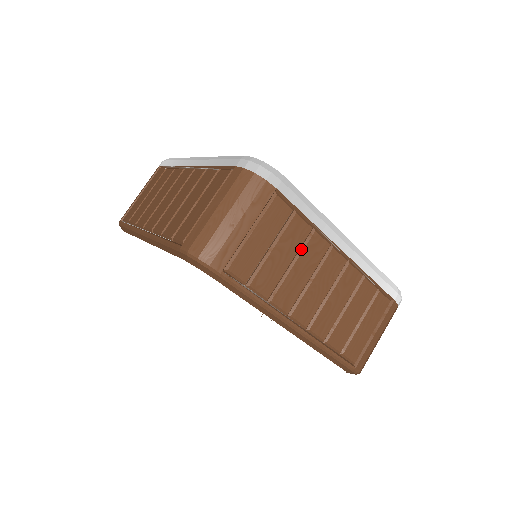
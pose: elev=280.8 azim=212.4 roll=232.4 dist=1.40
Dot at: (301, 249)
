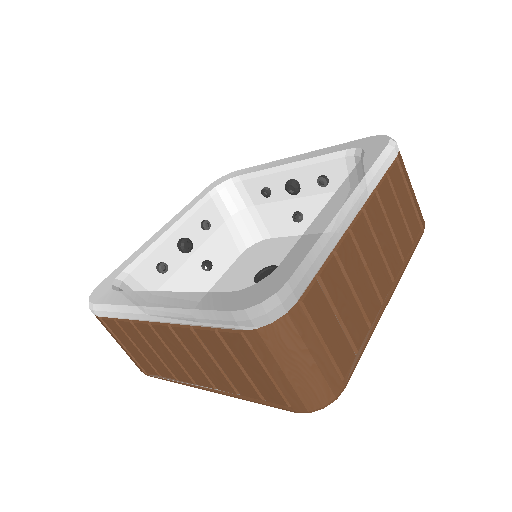
Dot at: (344, 275)
